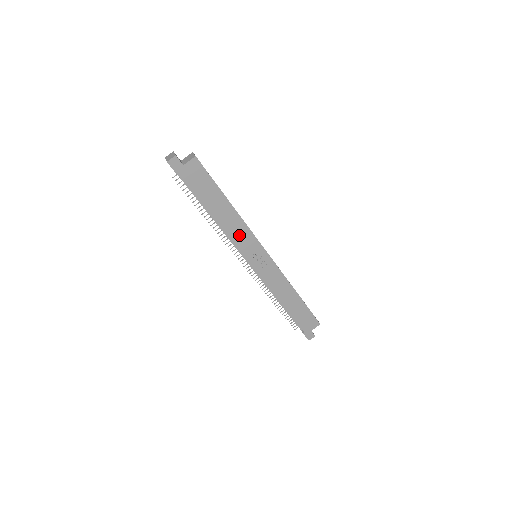
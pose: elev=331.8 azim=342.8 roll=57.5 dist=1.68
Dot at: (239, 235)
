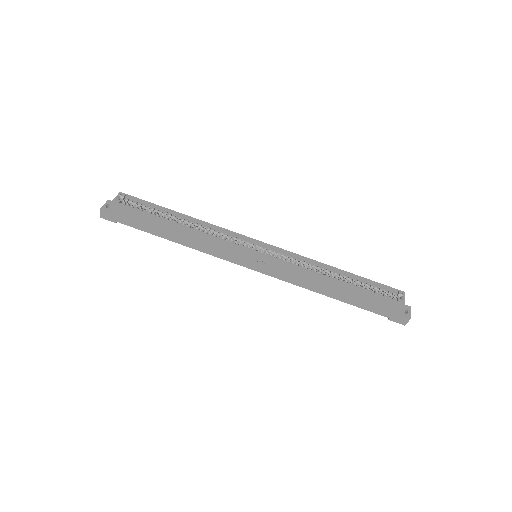
Dot at: (213, 247)
